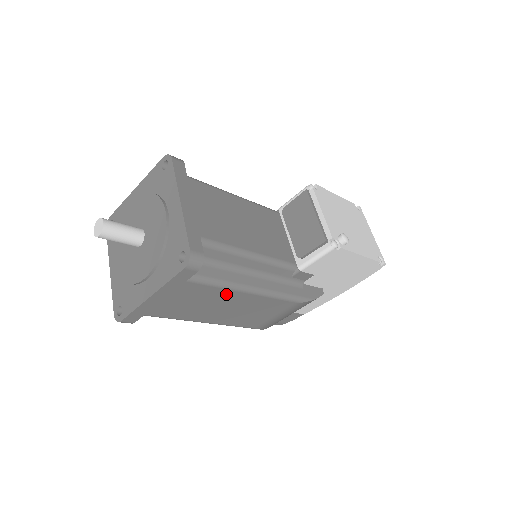
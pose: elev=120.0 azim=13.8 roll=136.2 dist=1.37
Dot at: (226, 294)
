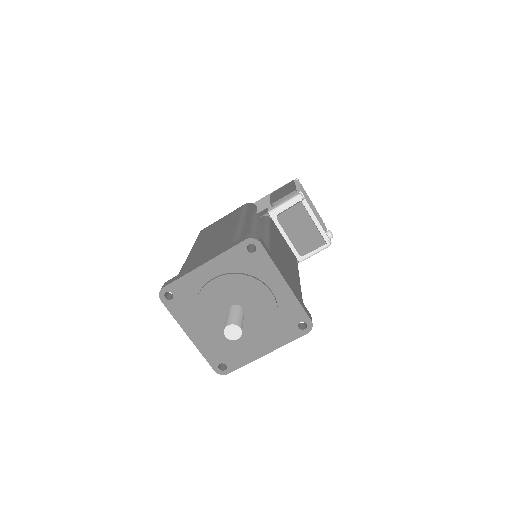
Dot at: occluded
